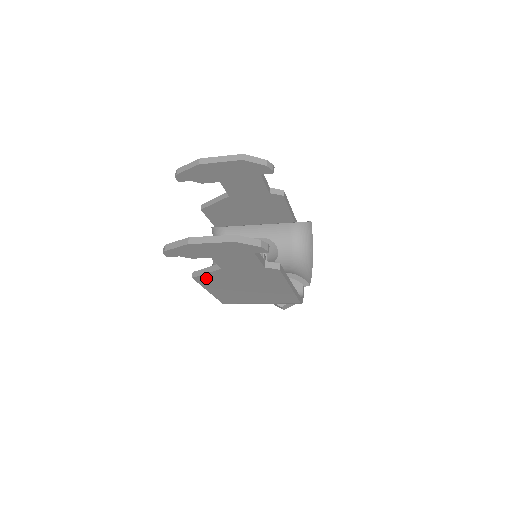
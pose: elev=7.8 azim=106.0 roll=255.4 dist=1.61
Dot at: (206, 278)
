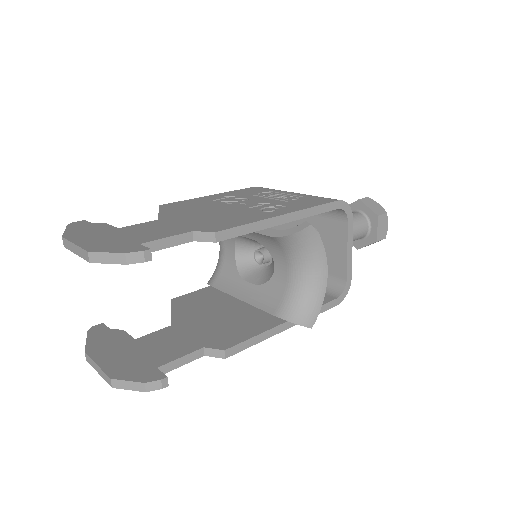
Dot at: occluded
